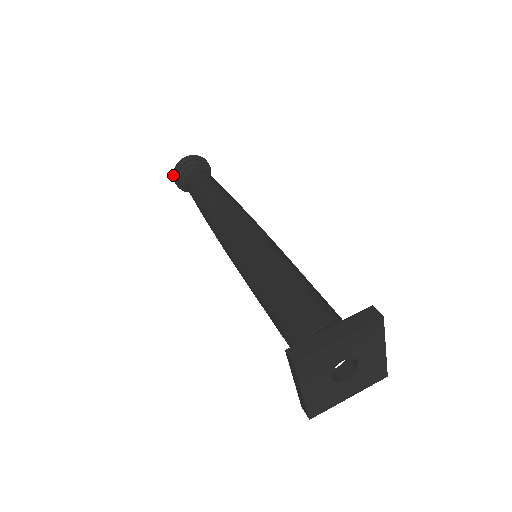
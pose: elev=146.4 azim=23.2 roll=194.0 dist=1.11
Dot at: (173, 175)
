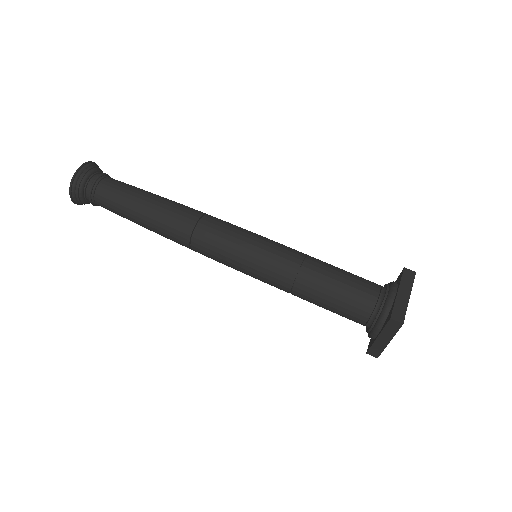
Dot at: (70, 190)
